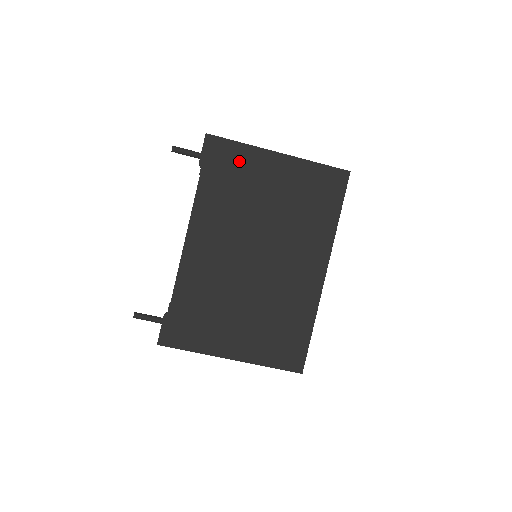
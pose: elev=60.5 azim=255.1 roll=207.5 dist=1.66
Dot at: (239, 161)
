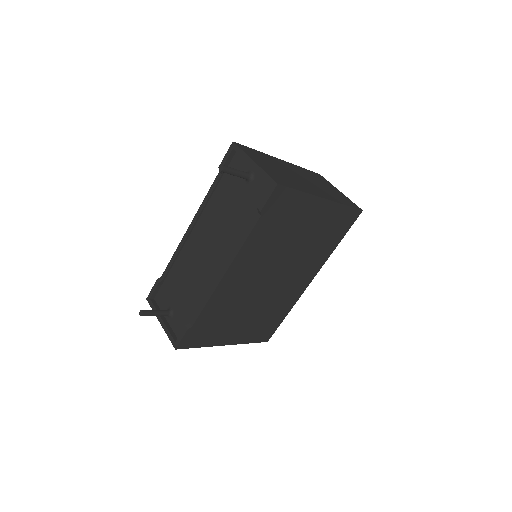
Dot at: (293, 207)
